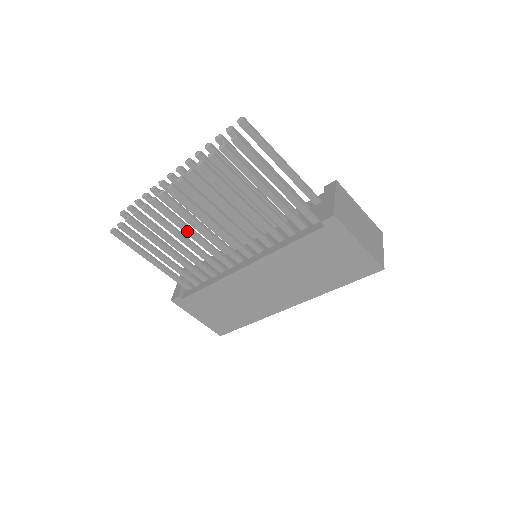
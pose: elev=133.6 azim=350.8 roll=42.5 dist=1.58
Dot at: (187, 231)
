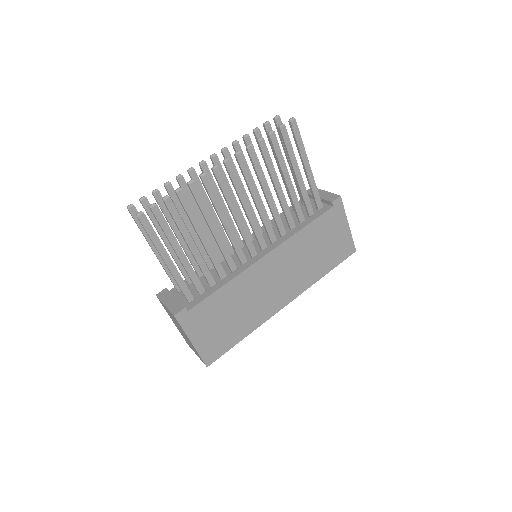
Dot at: (221, 216)
